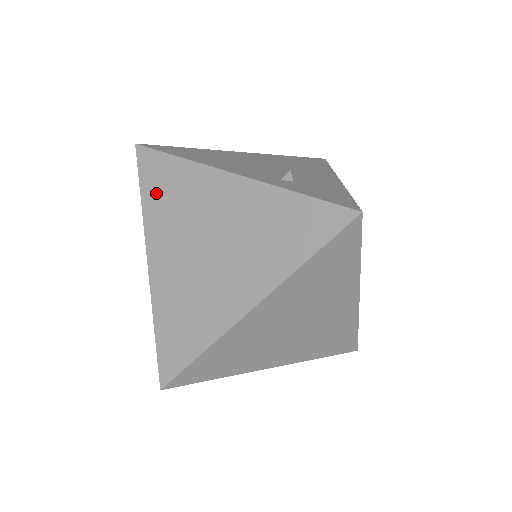
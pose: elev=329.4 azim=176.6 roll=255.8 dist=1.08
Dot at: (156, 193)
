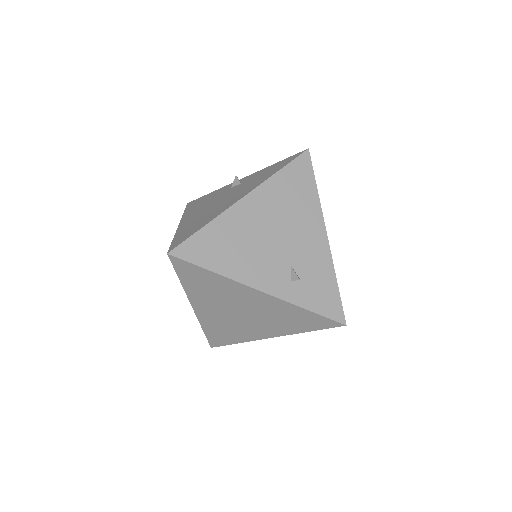
Dot at: (194, 283)
